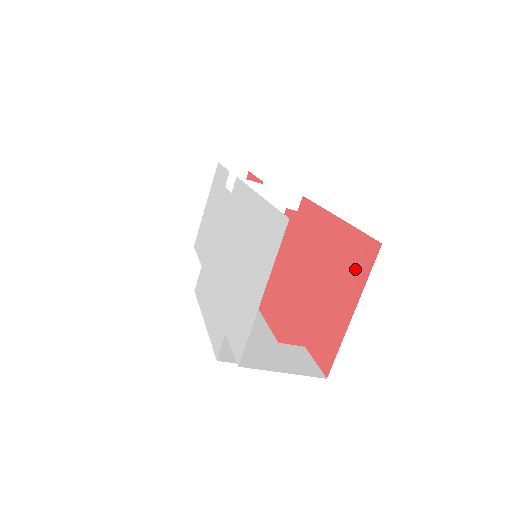
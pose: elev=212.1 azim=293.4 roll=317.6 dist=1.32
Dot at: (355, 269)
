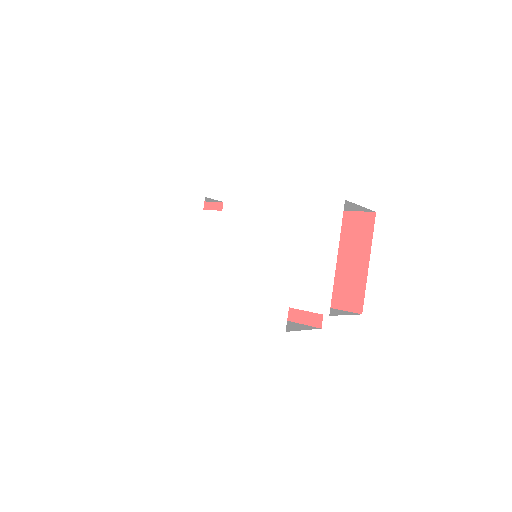
Dot at: (356, 236)
